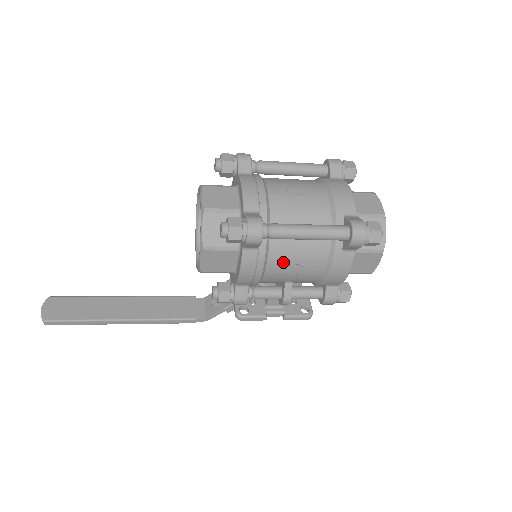
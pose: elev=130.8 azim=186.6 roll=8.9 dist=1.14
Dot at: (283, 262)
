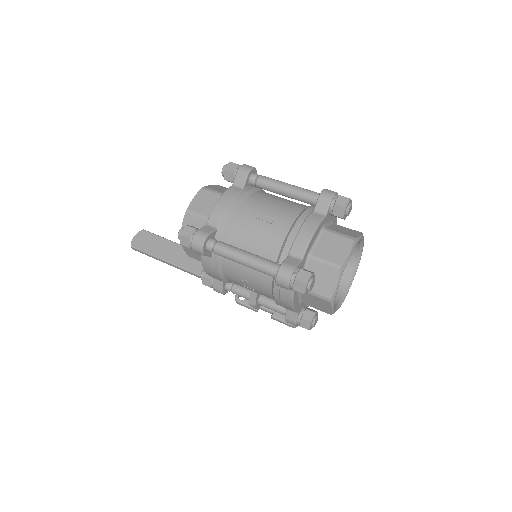
Dot at: (235, 275)
